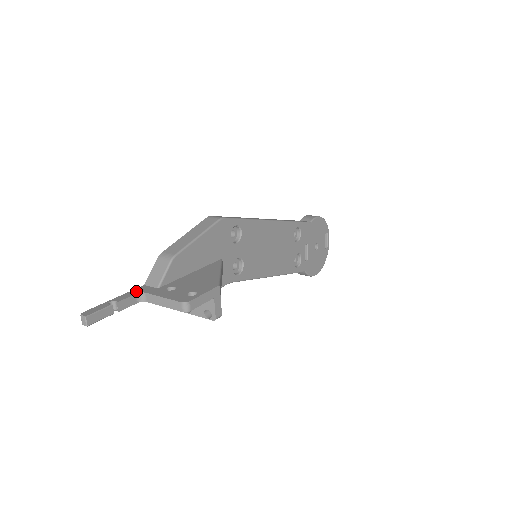
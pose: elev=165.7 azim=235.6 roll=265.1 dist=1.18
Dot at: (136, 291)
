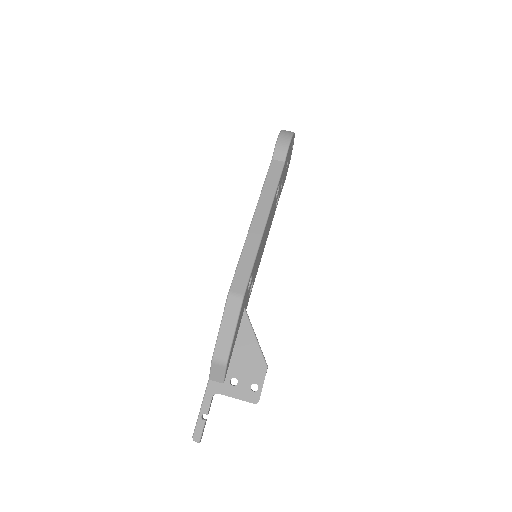
Dot at: (210, 393)
